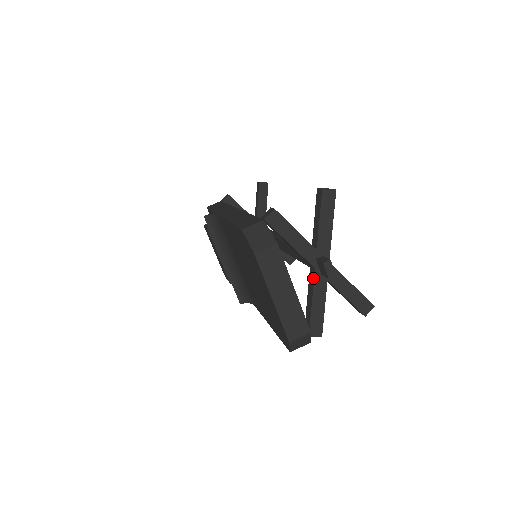
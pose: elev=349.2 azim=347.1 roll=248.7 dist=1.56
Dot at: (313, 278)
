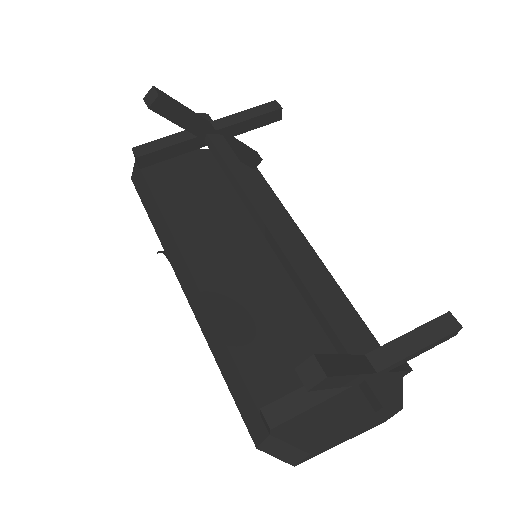
Dot at: occluded
